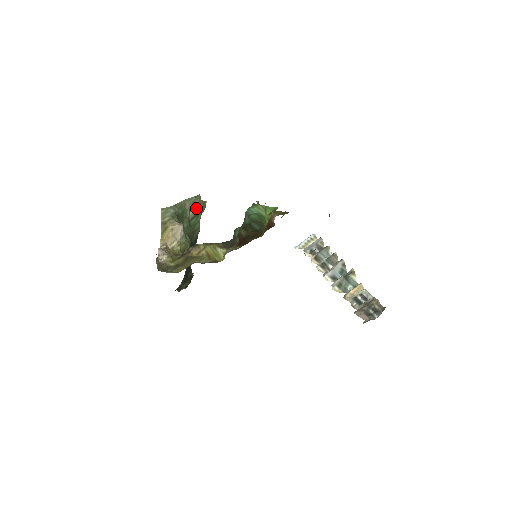
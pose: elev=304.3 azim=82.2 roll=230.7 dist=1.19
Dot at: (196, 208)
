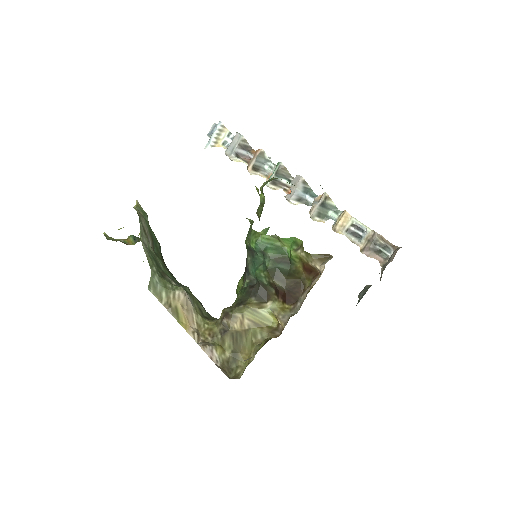
Dot at: (147, 230)
